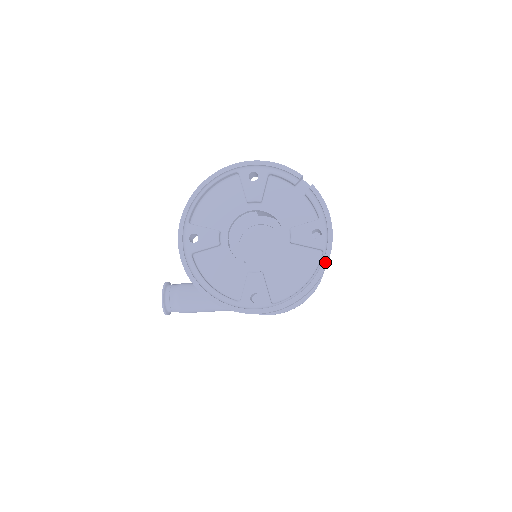
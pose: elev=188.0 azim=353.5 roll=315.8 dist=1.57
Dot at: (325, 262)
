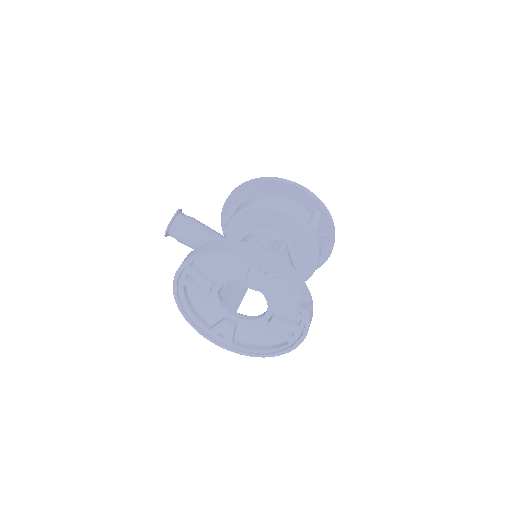
Dot at: (284, 352)
